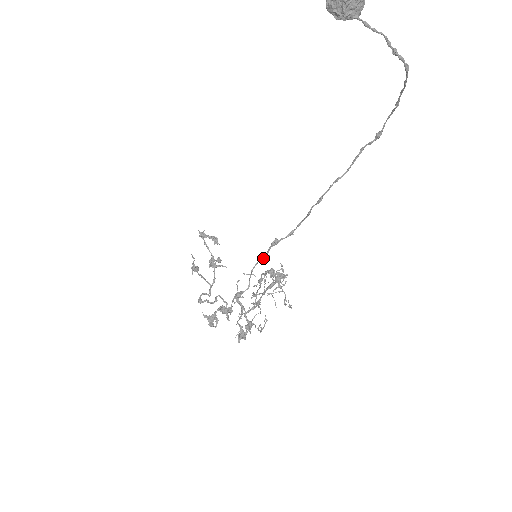
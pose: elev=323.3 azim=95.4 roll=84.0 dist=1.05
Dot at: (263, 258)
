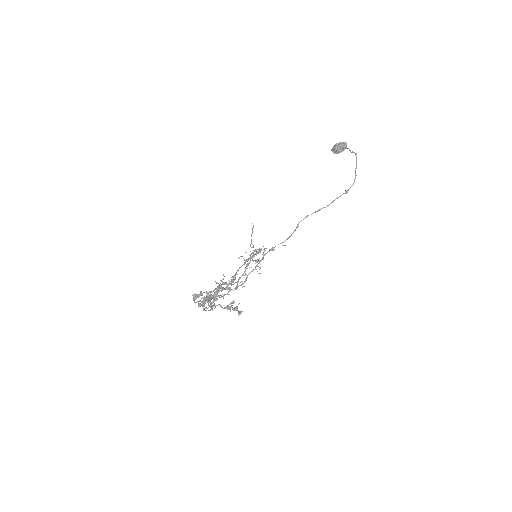
Dot at: (259, 263)
